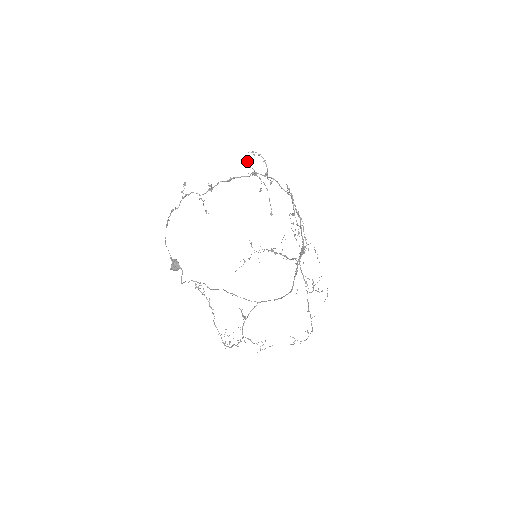
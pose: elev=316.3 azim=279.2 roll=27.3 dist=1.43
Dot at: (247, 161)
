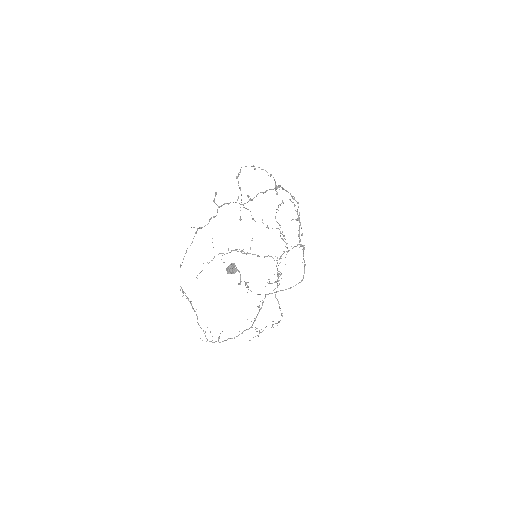
Dot at: occluded
